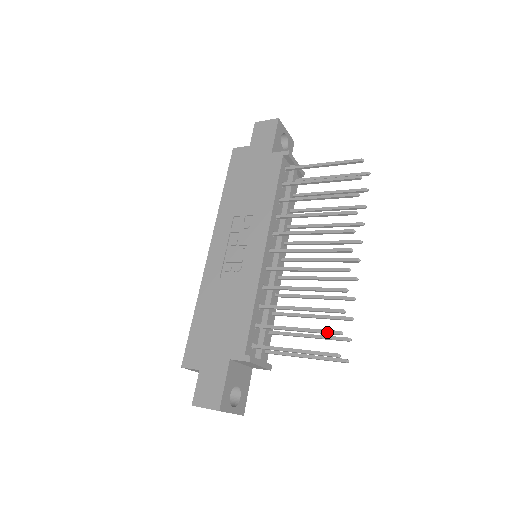
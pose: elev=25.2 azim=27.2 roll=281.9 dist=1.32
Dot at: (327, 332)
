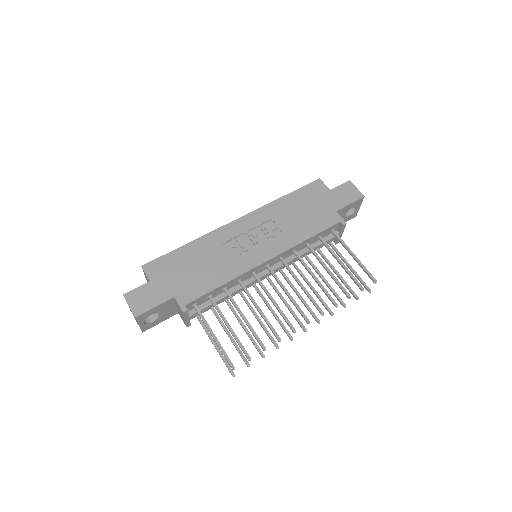
Dot at: (243, 349)
